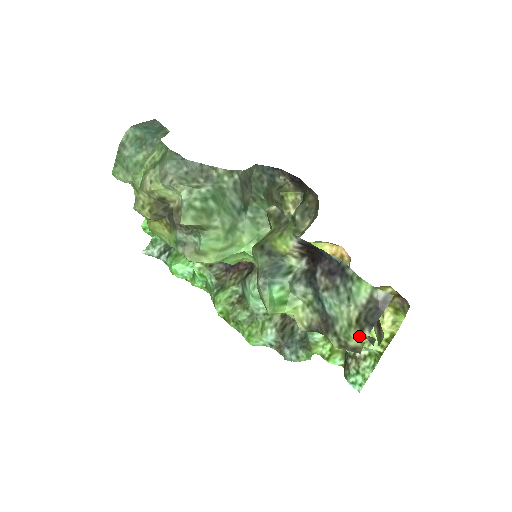
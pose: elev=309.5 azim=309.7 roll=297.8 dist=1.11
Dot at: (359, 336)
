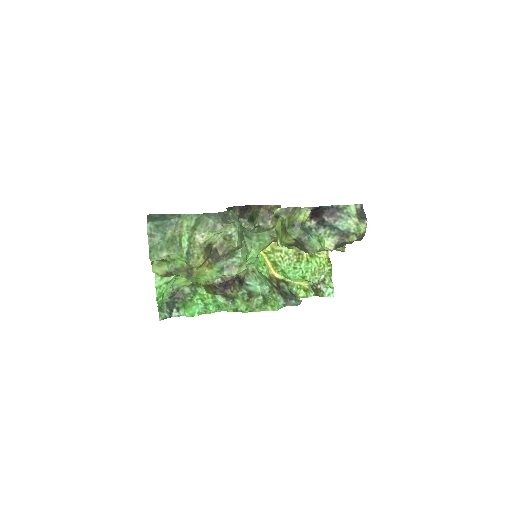
Dot at: (364, 226)
